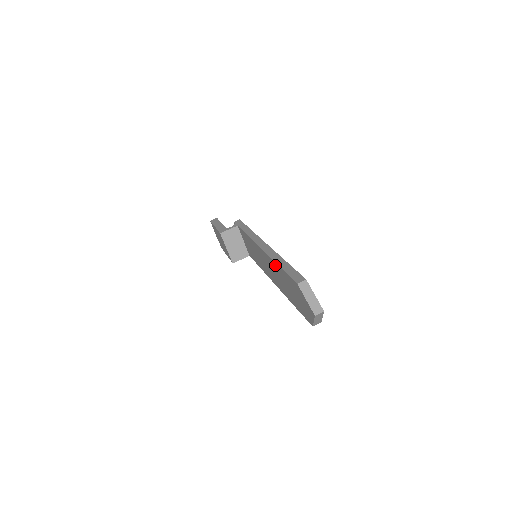
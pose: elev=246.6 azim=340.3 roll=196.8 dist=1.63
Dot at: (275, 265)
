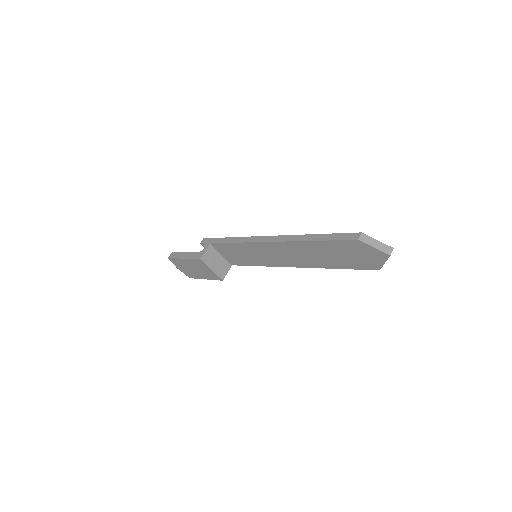
Dot at: (305, 244)
